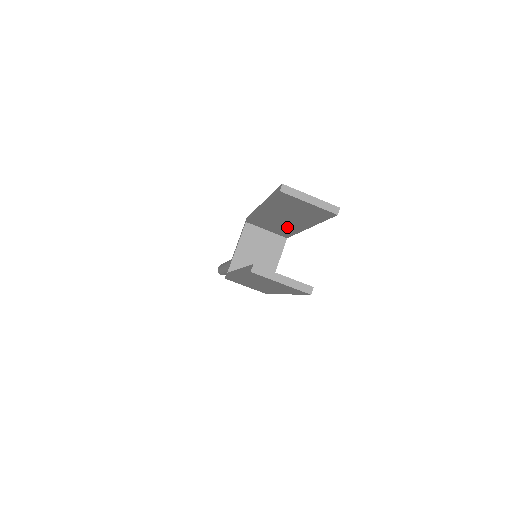
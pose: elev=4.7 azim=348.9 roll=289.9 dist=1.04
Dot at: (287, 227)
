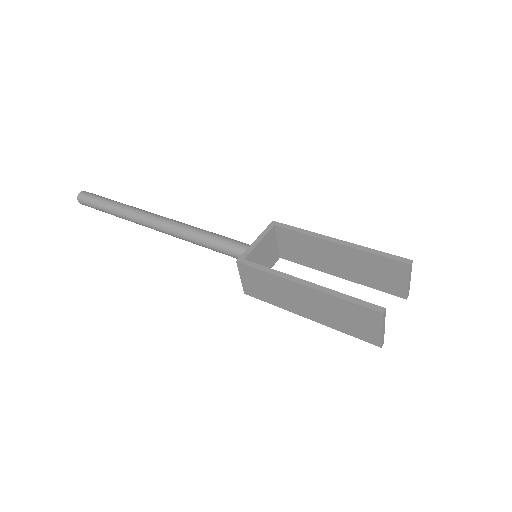
Dot at: (316, 261)
